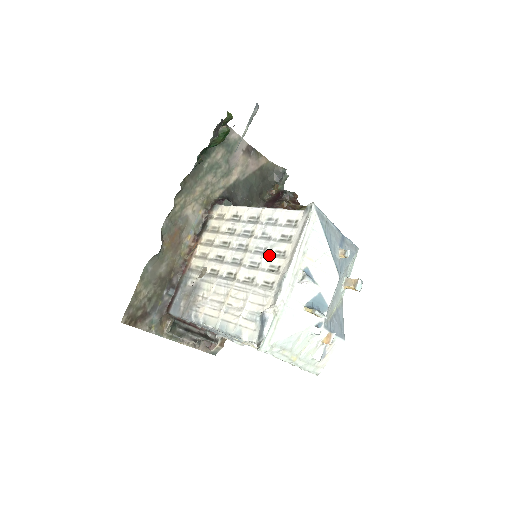
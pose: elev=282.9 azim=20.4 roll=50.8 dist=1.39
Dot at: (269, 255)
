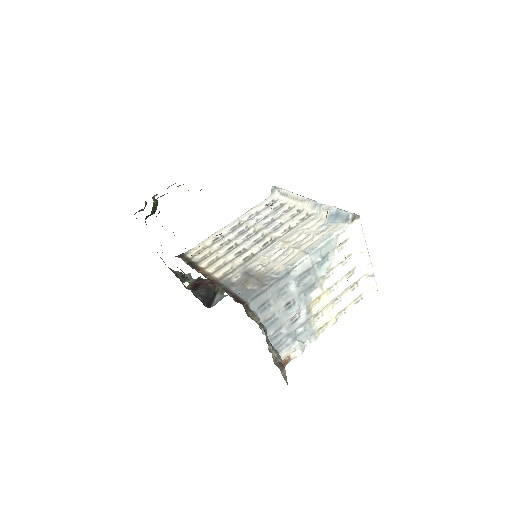
Dot at: (281, 216)
